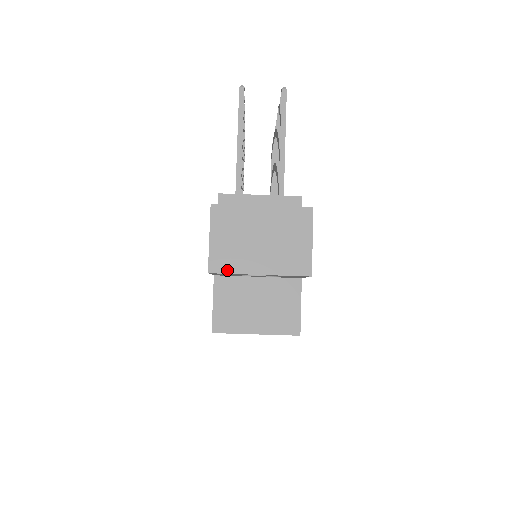
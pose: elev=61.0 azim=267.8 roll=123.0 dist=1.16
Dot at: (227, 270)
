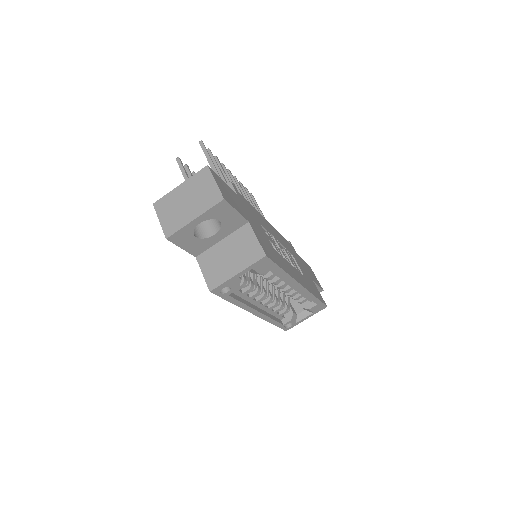
Dot at: (175, 230)
